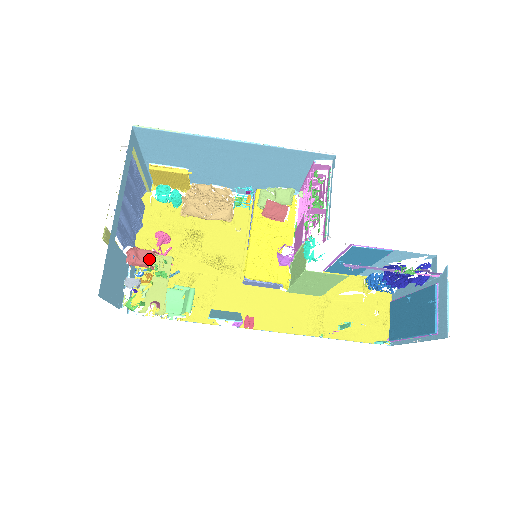
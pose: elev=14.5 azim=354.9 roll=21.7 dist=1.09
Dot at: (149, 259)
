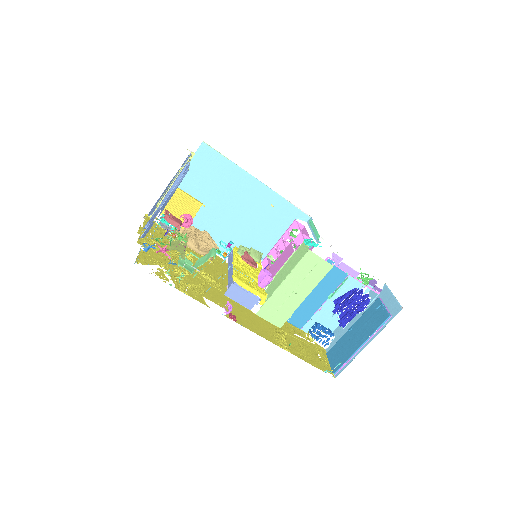
Dot at: (179, 222)
